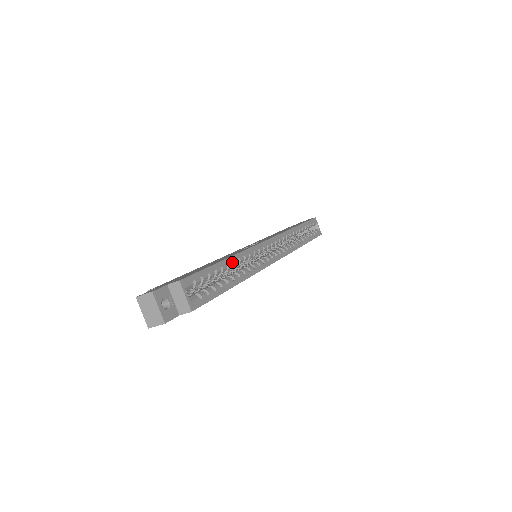
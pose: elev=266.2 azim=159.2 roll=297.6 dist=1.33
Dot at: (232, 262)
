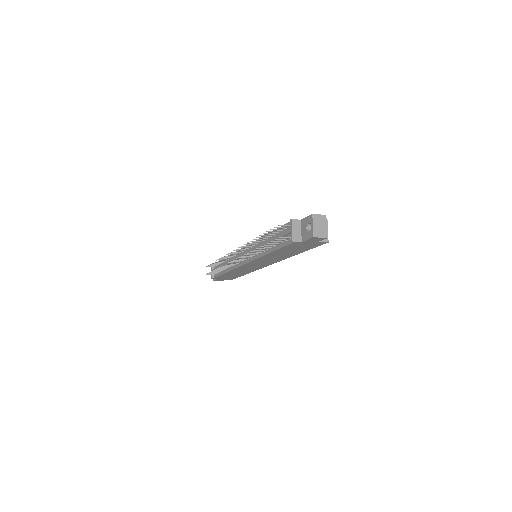
Dot at: occluded
